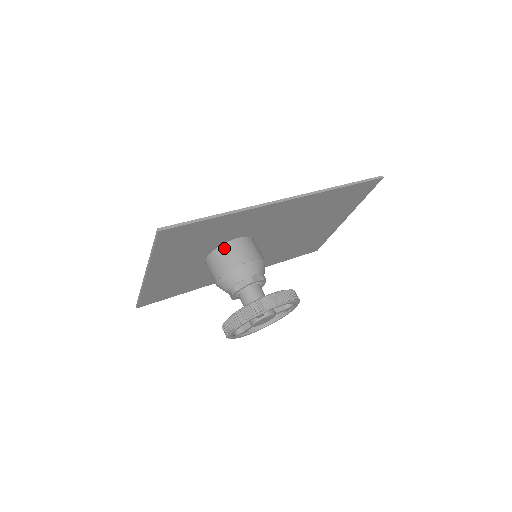
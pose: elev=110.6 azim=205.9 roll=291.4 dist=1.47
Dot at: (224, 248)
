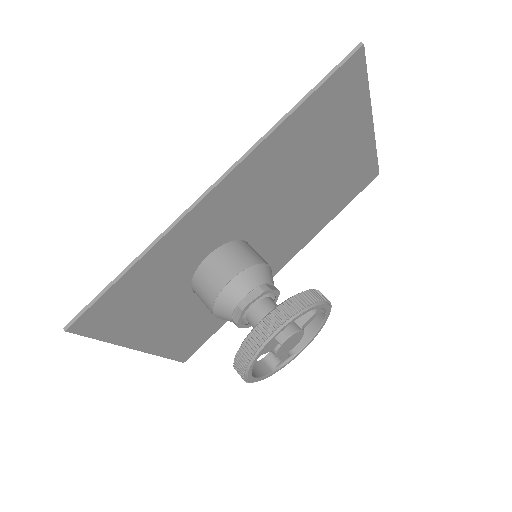
Dot at: (197, 278)
